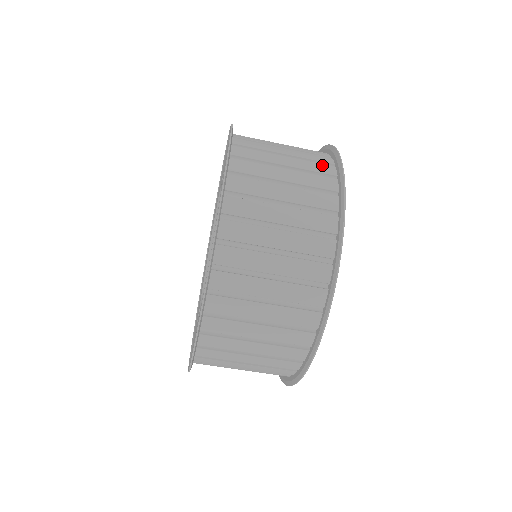
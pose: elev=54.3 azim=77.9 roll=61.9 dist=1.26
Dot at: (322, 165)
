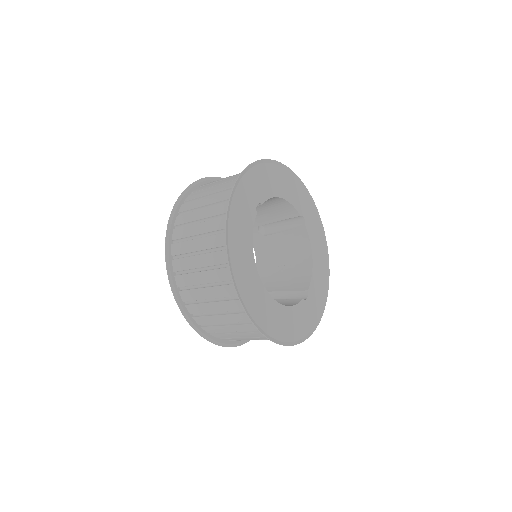
Dot at: (221, 219)
